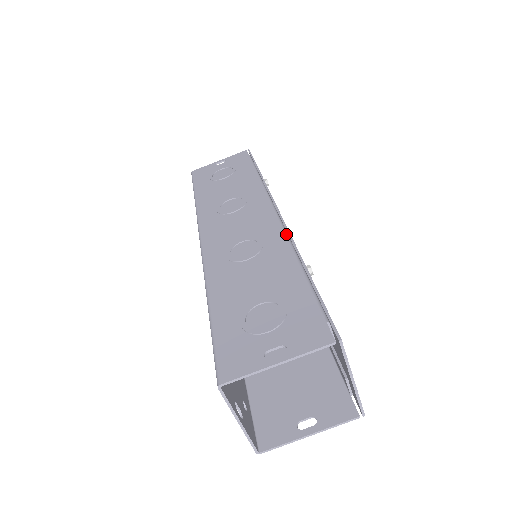
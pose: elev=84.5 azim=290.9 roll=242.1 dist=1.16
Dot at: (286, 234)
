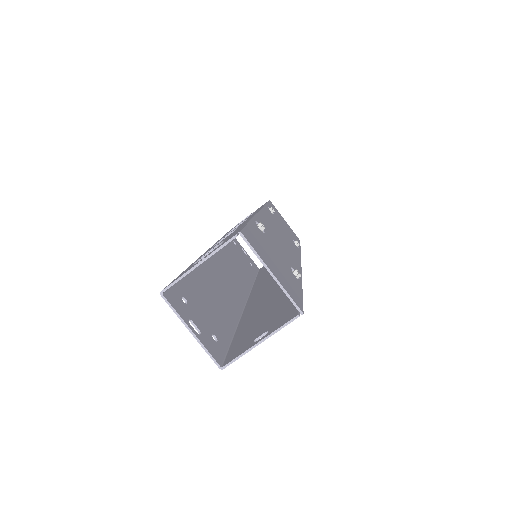
Dot at: occluded
